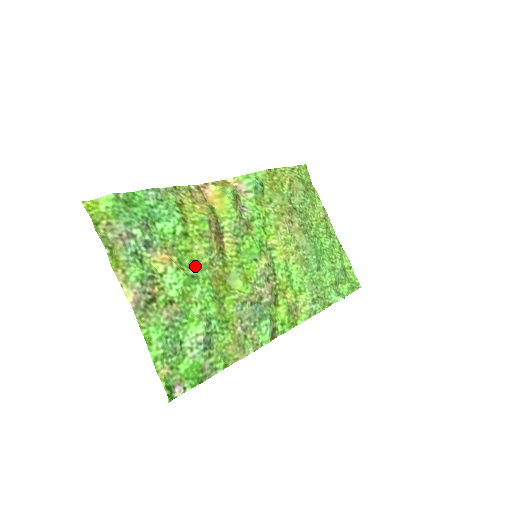
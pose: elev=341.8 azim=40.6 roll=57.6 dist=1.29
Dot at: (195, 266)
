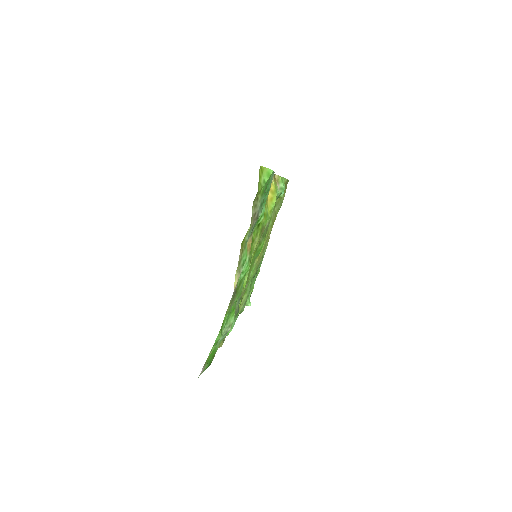
Dot at: (250, 258)
